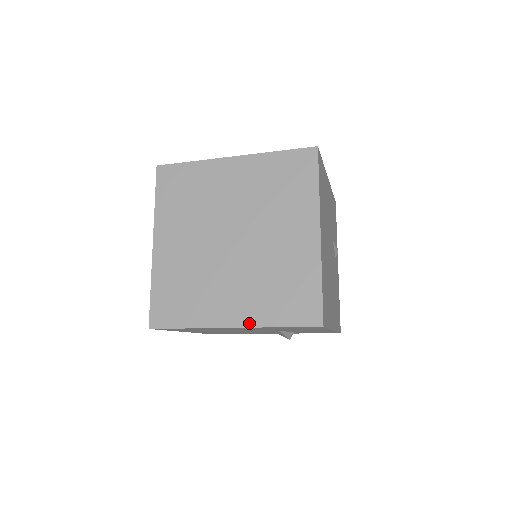
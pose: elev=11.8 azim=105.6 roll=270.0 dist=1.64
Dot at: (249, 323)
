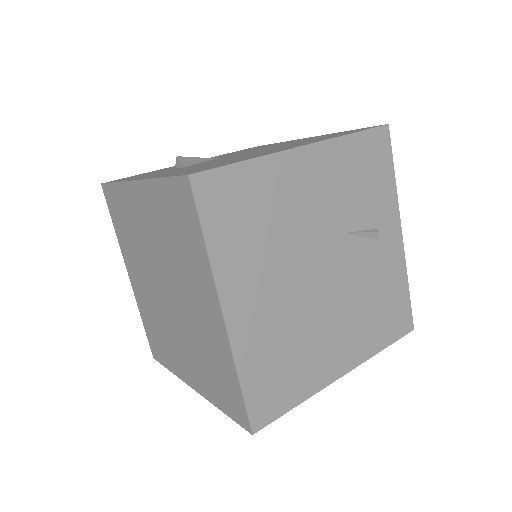
Dot at: (202, 392)
